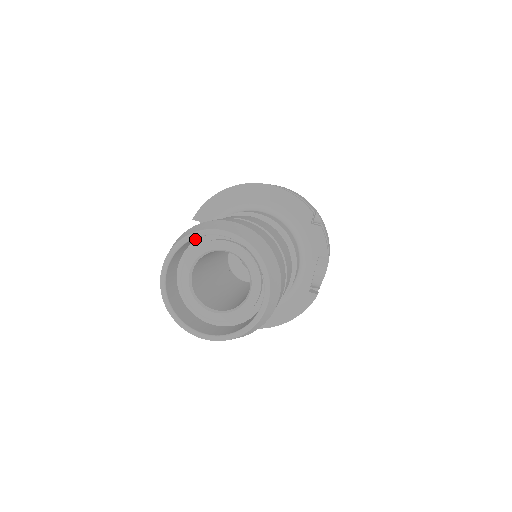
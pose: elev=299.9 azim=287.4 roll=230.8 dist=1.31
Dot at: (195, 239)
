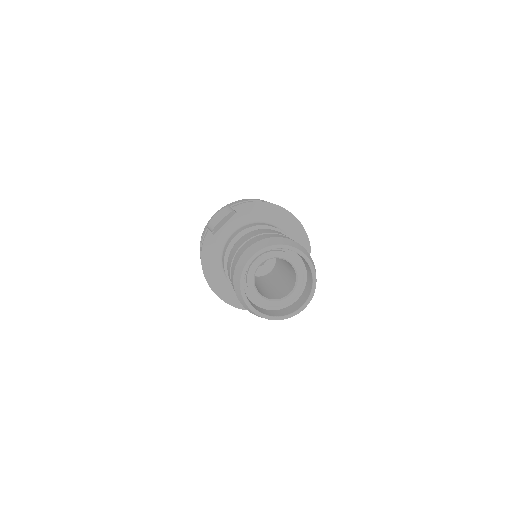
Dot at: occluded
